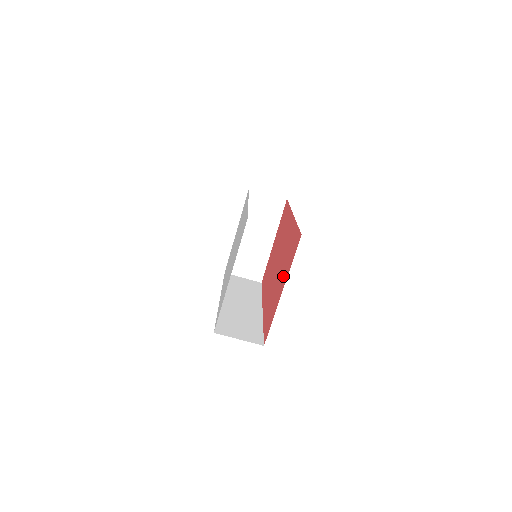
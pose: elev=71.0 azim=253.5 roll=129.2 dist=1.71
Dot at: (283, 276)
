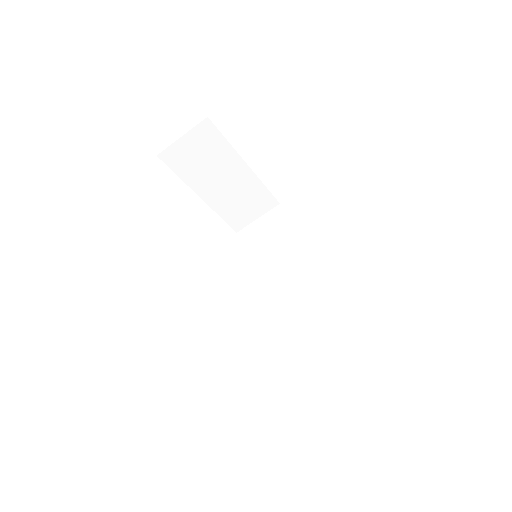
Dot at: occluded
